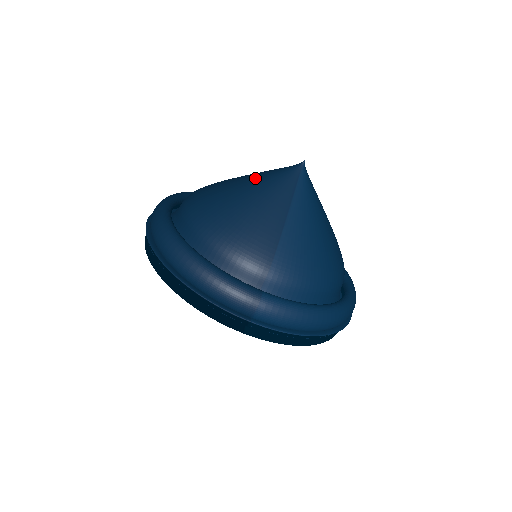
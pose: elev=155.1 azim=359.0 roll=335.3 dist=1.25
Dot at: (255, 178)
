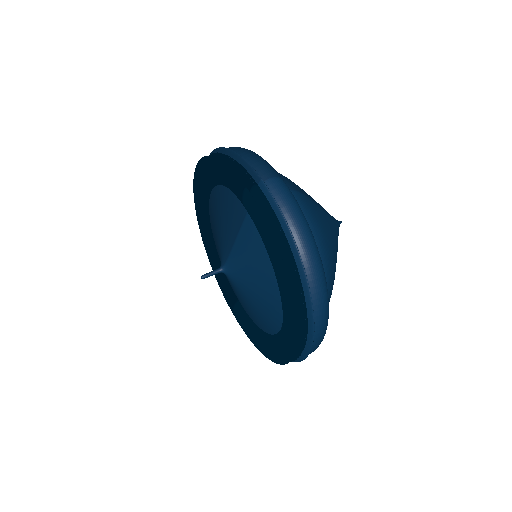
Dot at: occluded
